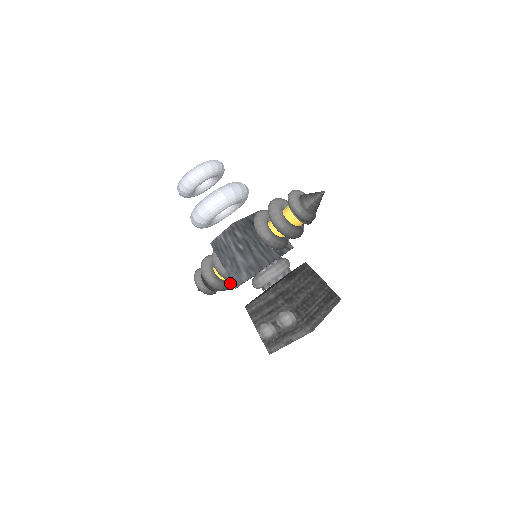
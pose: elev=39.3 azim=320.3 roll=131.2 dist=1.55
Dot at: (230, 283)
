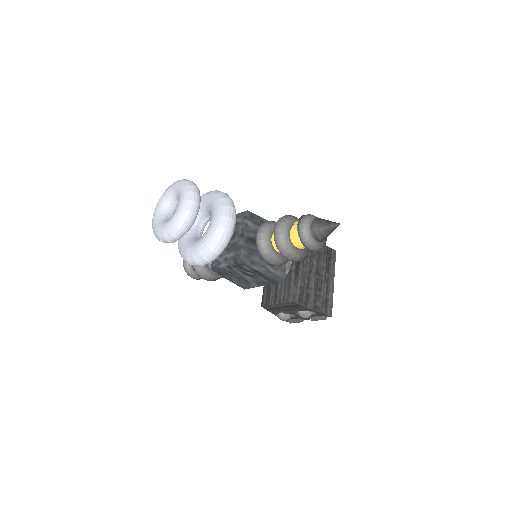
Dot at: occluded
